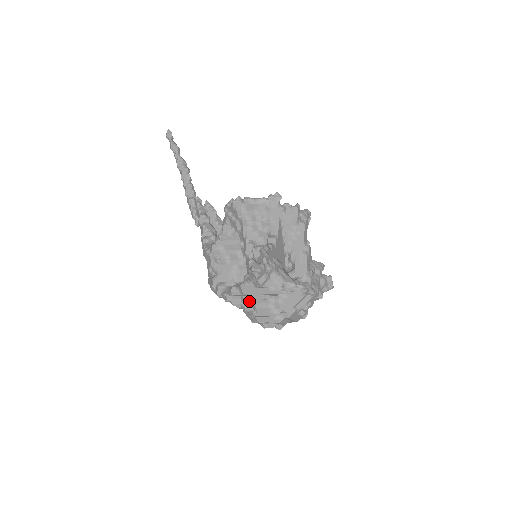
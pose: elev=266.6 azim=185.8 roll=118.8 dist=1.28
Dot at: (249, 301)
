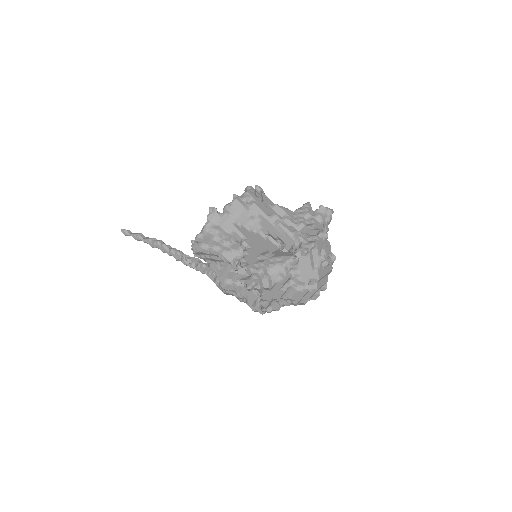
Dot at: (281, 299)
